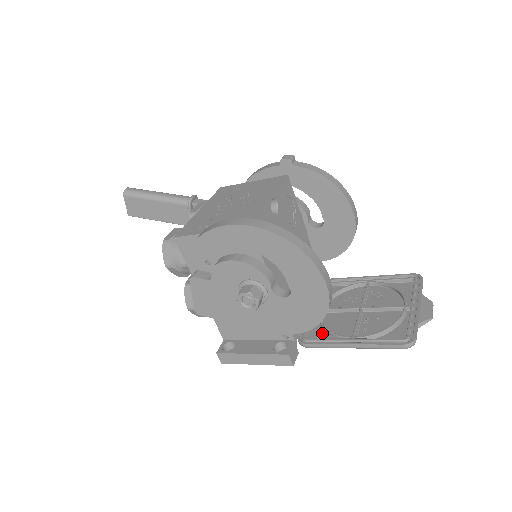
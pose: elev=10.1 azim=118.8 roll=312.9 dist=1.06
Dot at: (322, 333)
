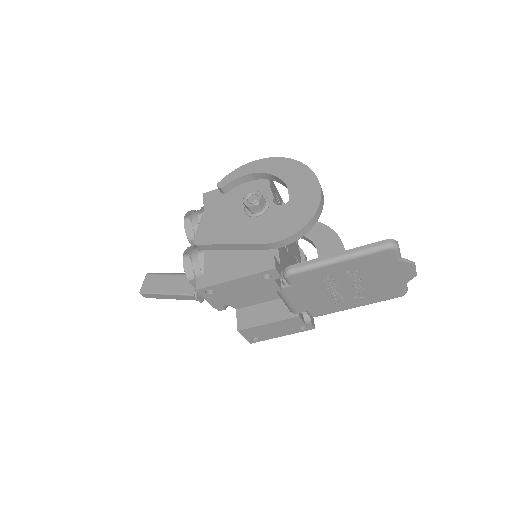
Dot at: (307, 276)
